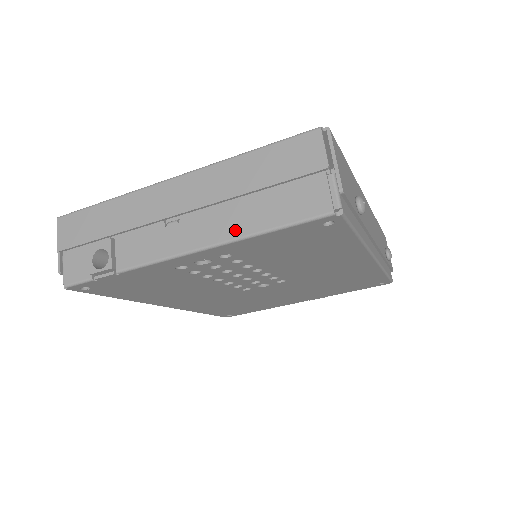
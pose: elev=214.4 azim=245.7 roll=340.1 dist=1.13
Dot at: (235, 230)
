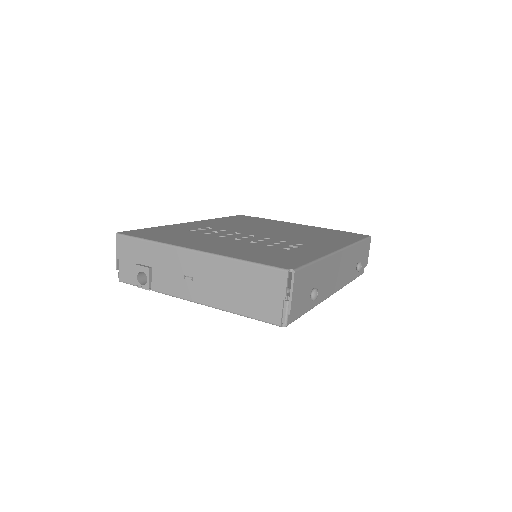
Dot at: (224, 305)
